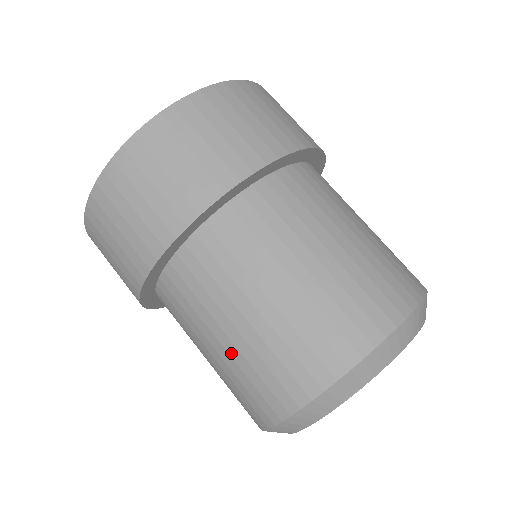
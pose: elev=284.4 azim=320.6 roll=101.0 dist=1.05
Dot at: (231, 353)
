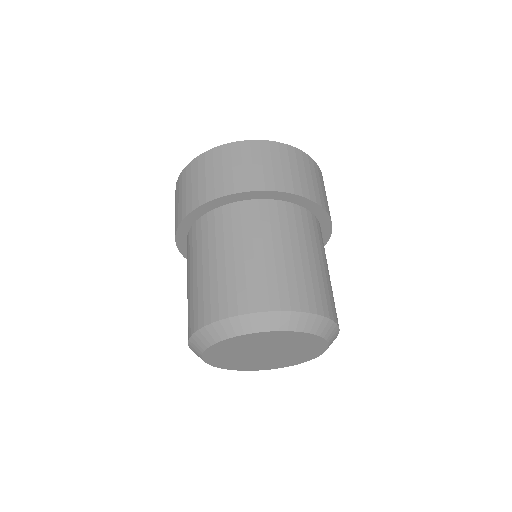
Dot at: (257, 260)
